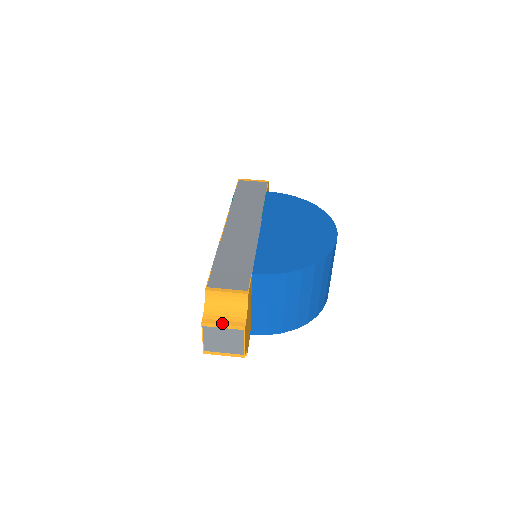
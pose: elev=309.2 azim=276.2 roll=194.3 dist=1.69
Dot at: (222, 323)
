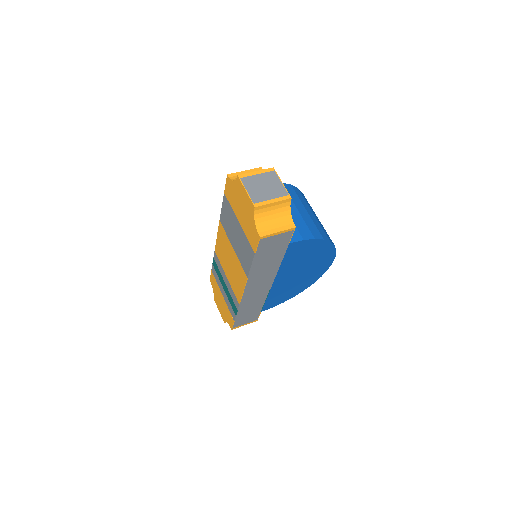
Dot at: (254, 172)
